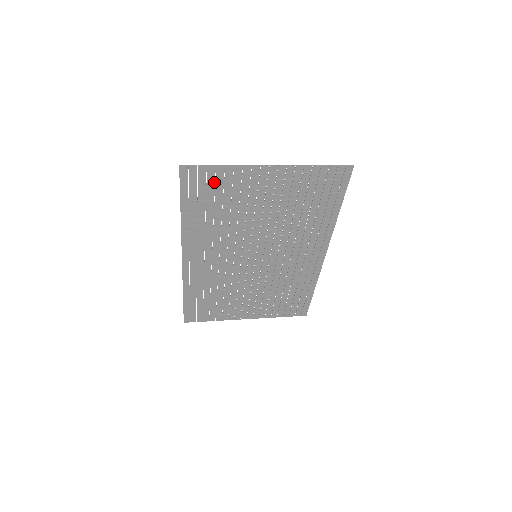
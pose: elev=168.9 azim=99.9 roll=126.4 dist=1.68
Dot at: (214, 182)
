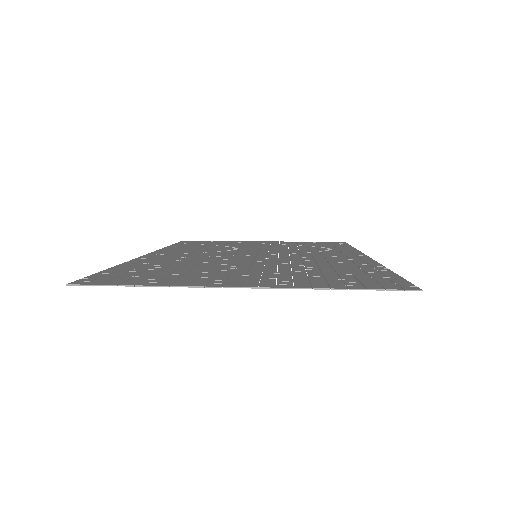
Dot at: (145, 279)
